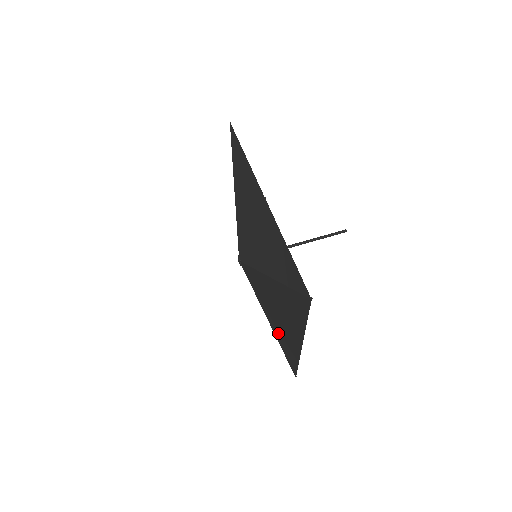
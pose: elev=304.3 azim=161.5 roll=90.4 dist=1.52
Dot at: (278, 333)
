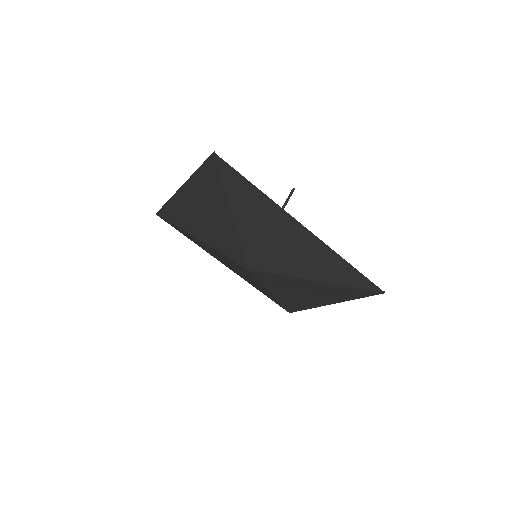
Dot at: (286, 299)
